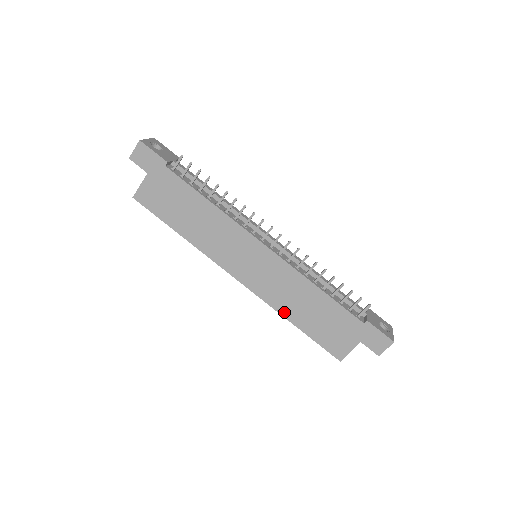
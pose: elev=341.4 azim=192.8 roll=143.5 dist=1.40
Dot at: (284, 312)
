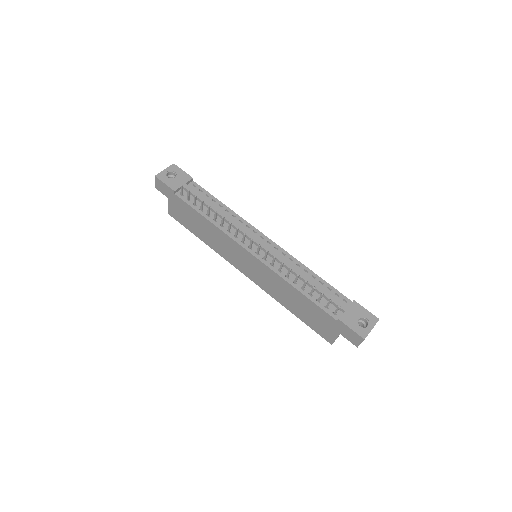
Dot at: (281, 302)
